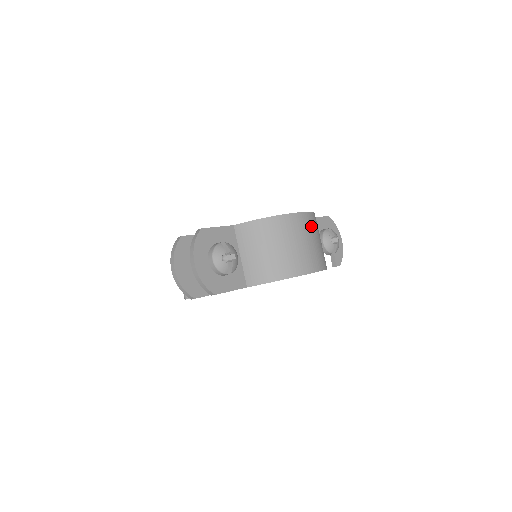
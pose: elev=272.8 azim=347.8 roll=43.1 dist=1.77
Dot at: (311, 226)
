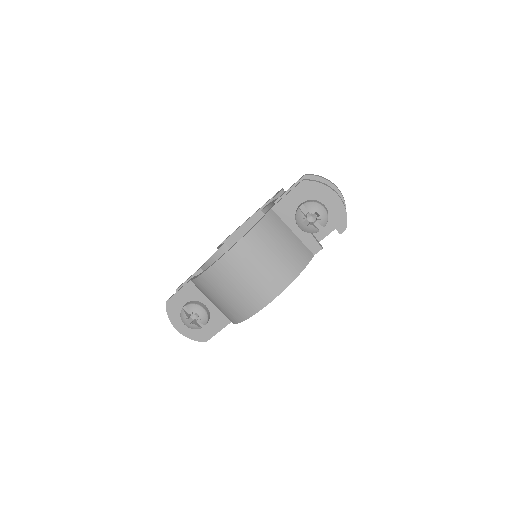
Dot at: (241, 261)
